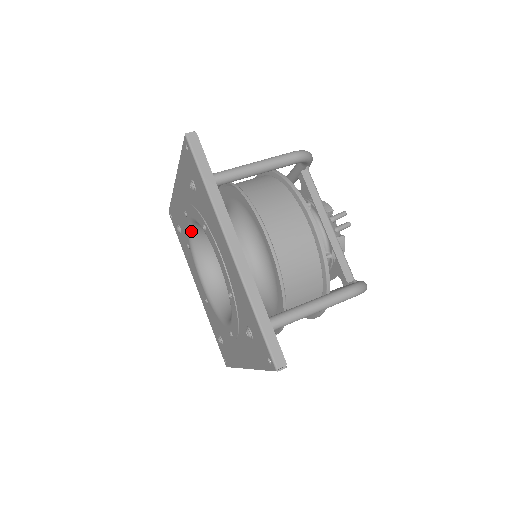
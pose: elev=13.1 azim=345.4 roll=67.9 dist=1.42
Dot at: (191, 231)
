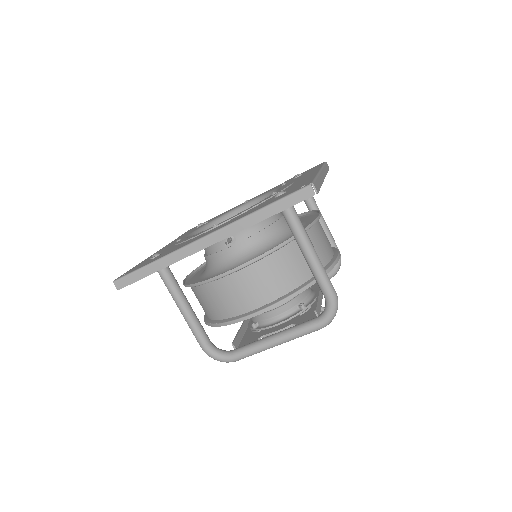
Dot at: (232, 212)
